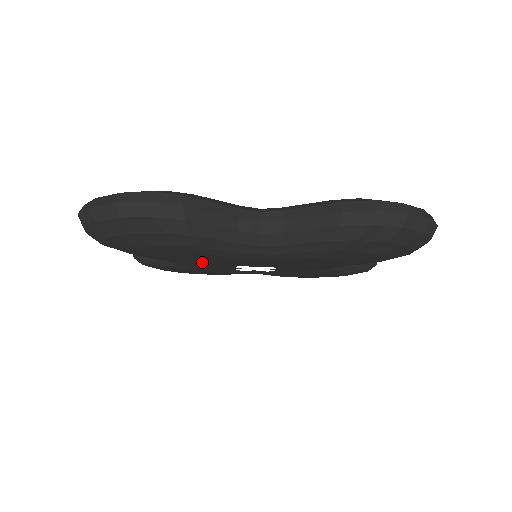
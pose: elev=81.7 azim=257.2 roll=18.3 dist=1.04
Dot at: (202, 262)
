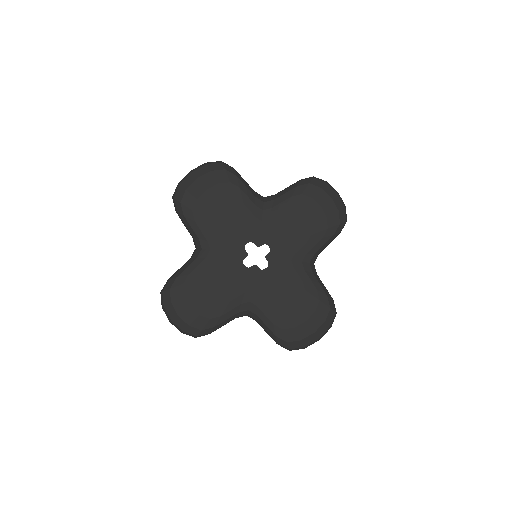
Dot at: (229, 227)
